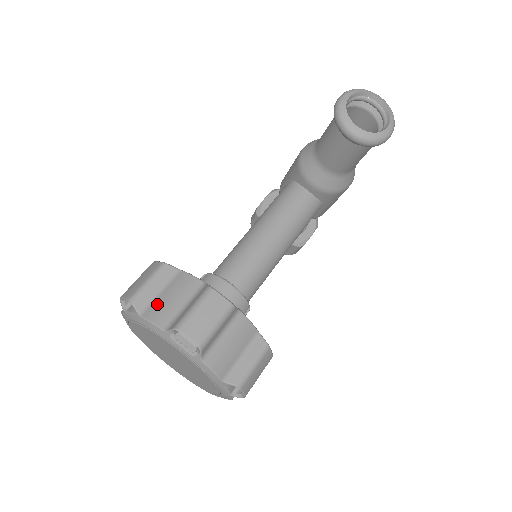
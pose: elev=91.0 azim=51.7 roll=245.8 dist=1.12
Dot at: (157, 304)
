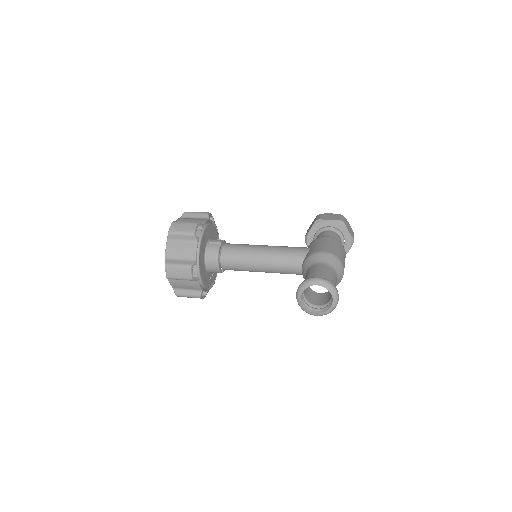
Dot at: (175, 245)
